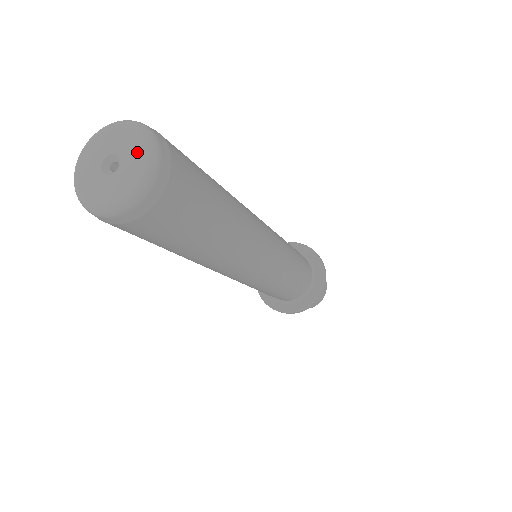
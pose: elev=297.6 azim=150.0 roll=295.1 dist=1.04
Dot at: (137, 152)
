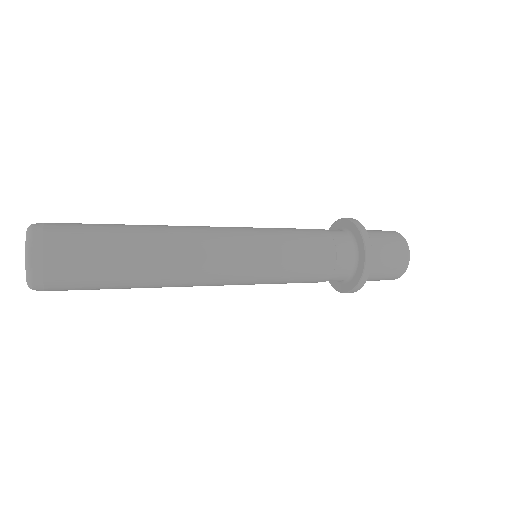
Dot at: (25, 260)
